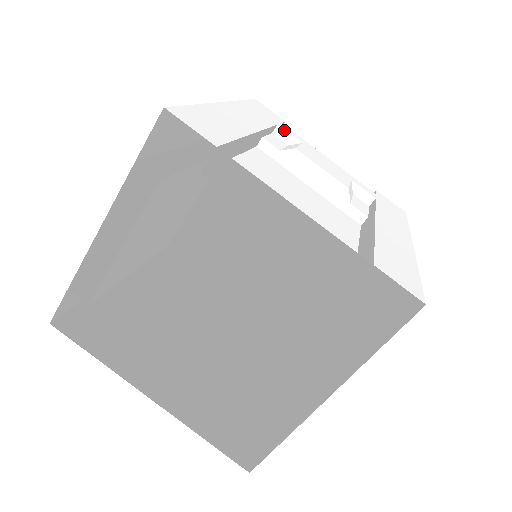
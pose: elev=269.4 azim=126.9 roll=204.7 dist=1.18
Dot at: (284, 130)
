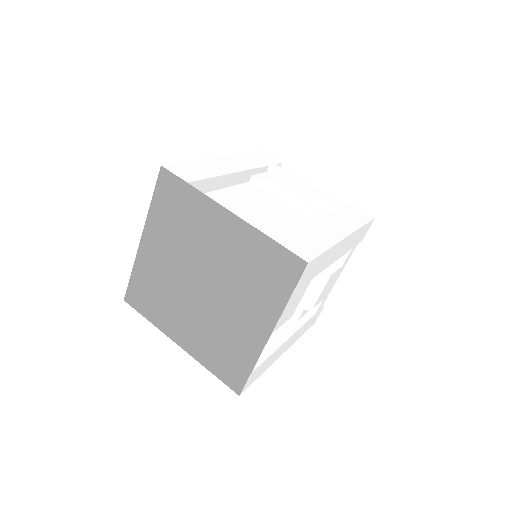
Dot at: (273, 169)
